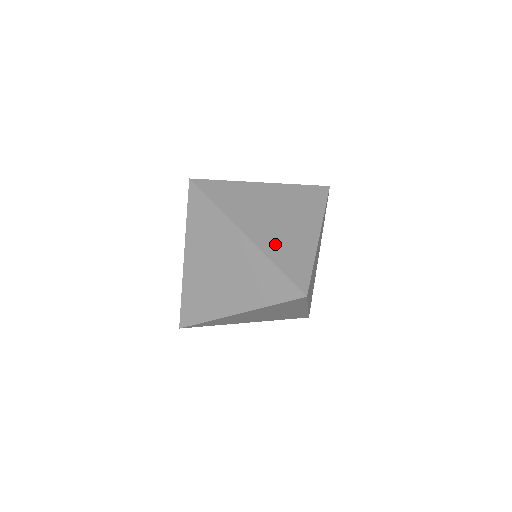
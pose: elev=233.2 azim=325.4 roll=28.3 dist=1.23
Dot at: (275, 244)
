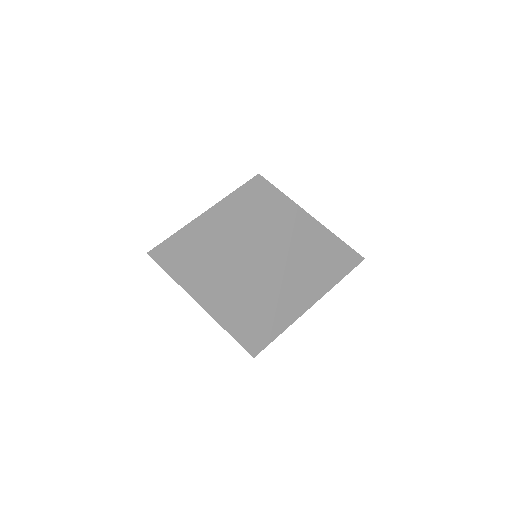
Dot at: occluded
